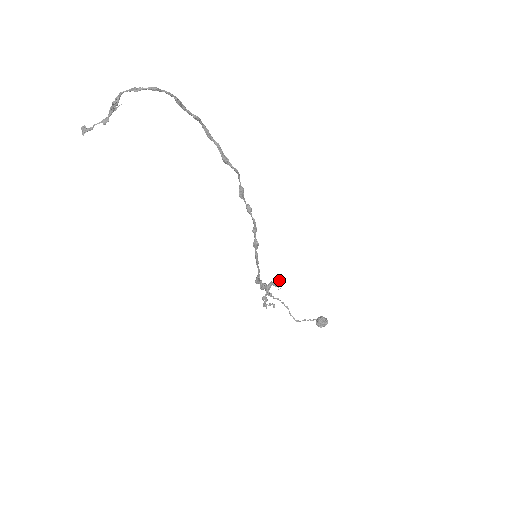
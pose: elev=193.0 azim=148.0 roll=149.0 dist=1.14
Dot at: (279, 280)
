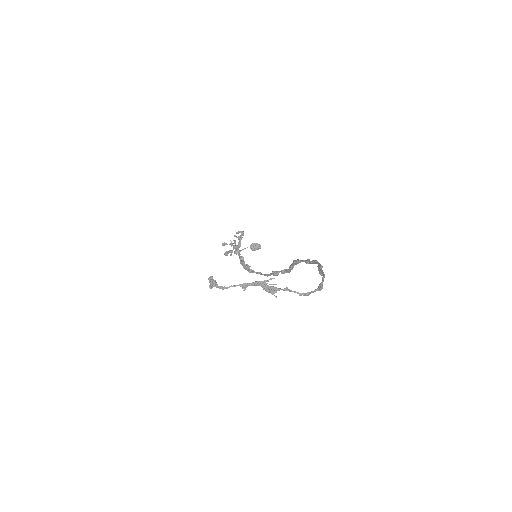
Dot at: (243, 233)
